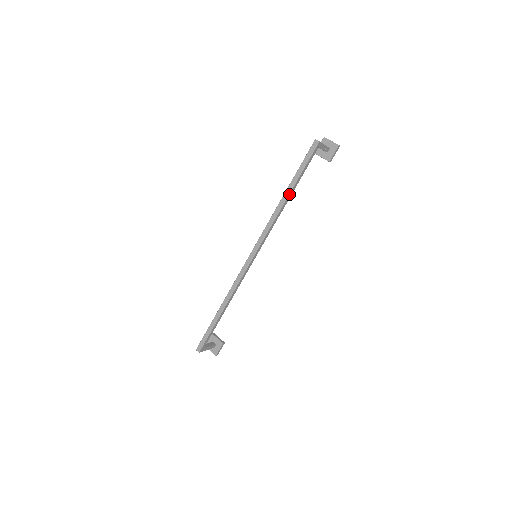
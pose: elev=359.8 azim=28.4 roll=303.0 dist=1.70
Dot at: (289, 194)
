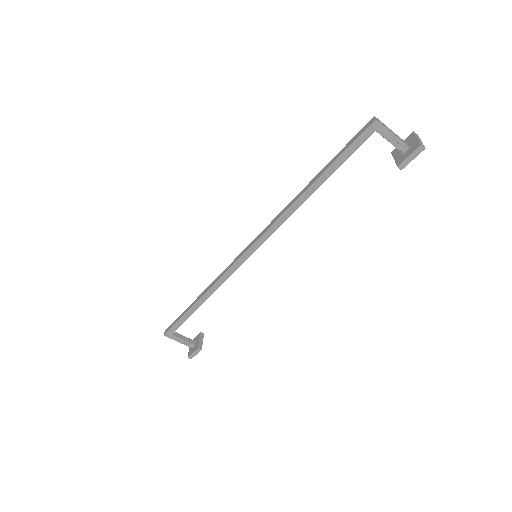
Dot at: (312, 185)
